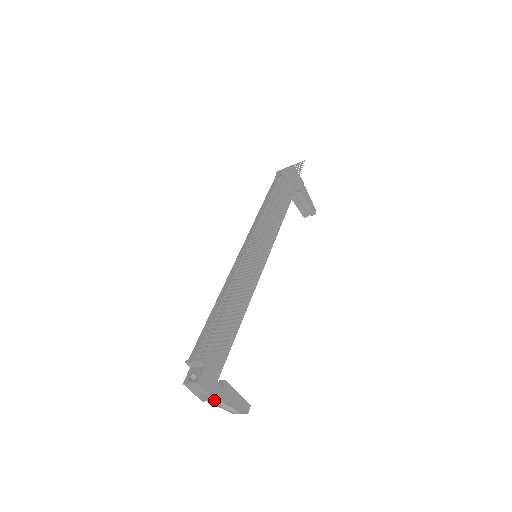
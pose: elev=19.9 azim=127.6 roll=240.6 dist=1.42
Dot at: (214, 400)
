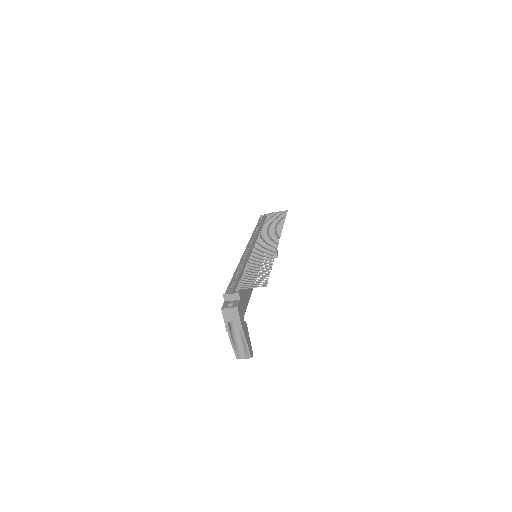
Dot at: (241, 330)
